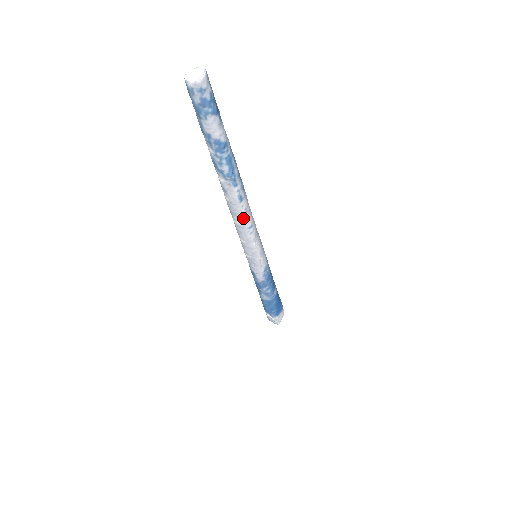
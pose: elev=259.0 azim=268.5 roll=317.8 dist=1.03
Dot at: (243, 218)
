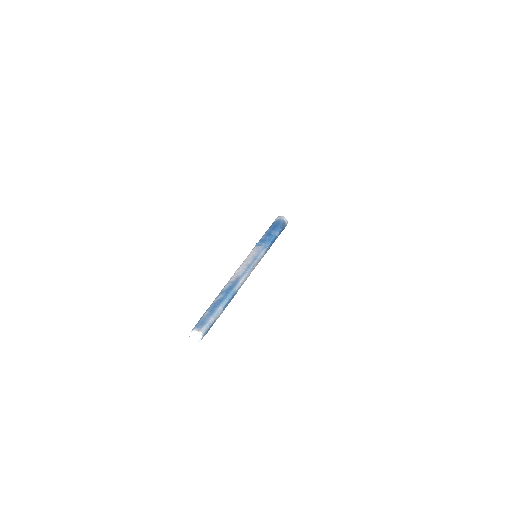
Dot at: occluded
